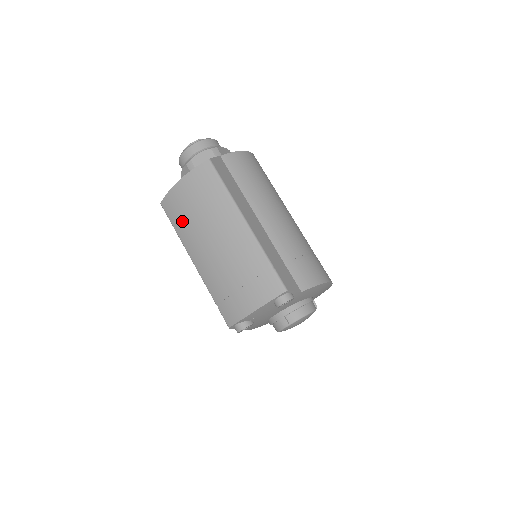
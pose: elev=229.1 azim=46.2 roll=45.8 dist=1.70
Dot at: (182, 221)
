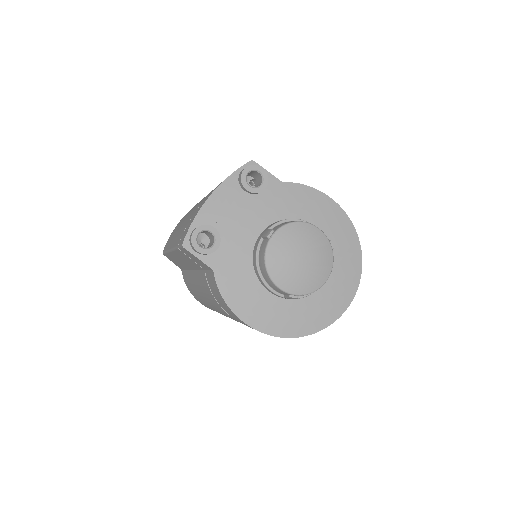
Dot at: occluded
